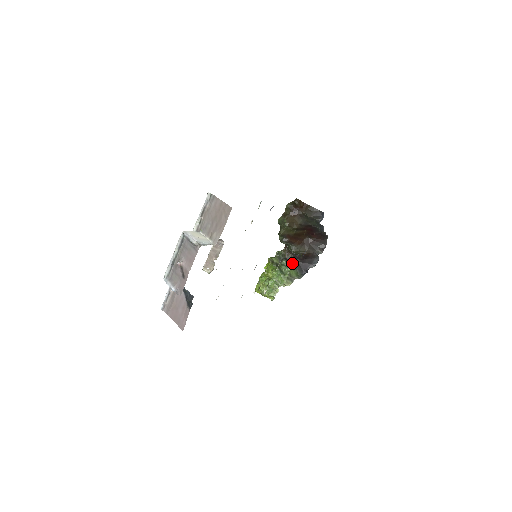
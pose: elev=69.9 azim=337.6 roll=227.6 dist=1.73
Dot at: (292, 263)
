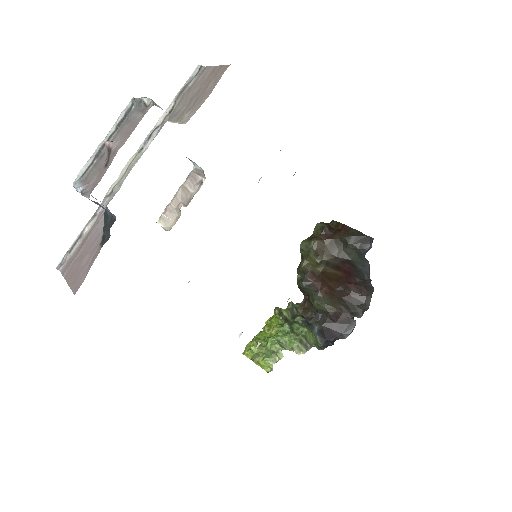
Dot at: (311, 324)
